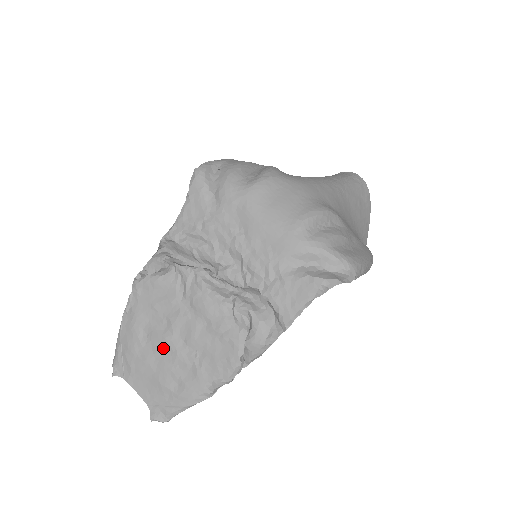
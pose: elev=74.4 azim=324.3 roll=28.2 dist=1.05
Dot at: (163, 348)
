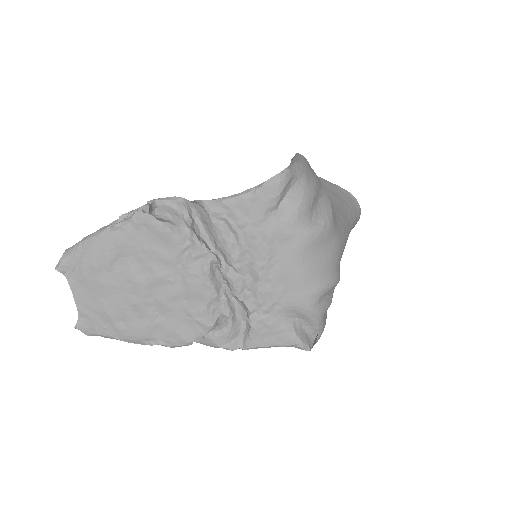
Dot at: (129, 288)
